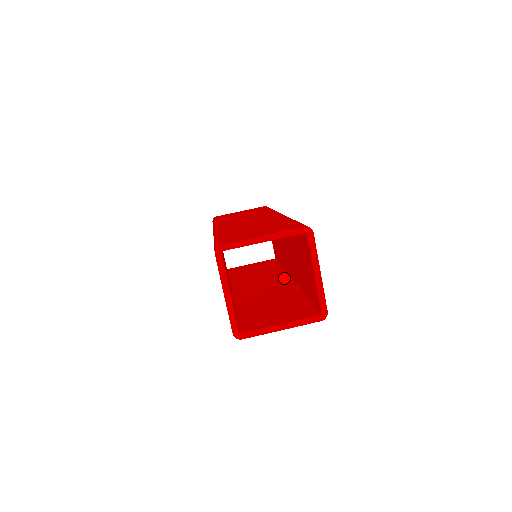
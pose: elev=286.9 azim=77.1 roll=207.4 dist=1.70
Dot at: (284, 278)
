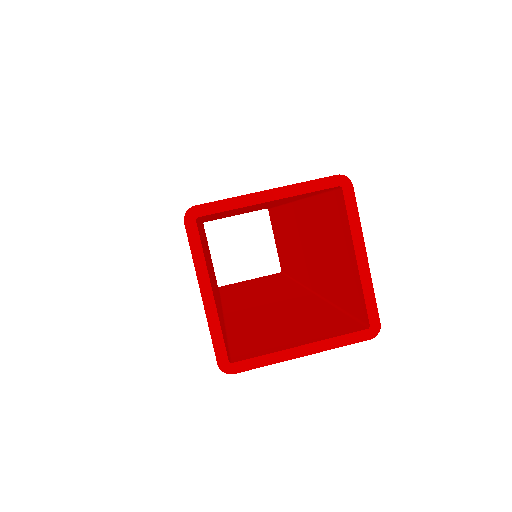
Dot at: (297, 289)
